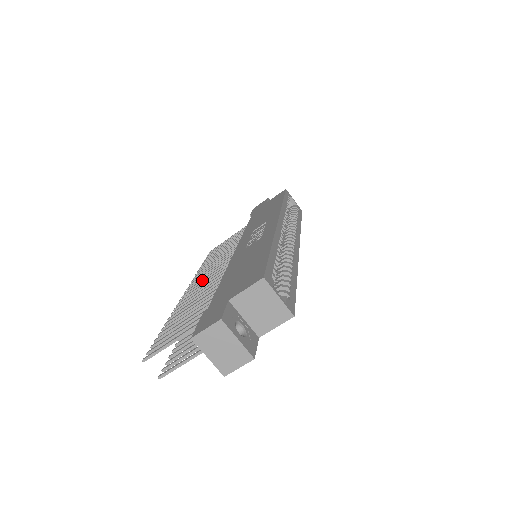
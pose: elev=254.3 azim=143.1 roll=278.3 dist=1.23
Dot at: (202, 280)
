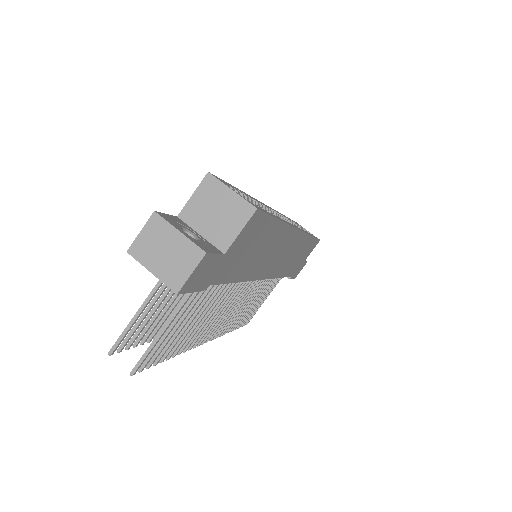
Dot at: occluded
